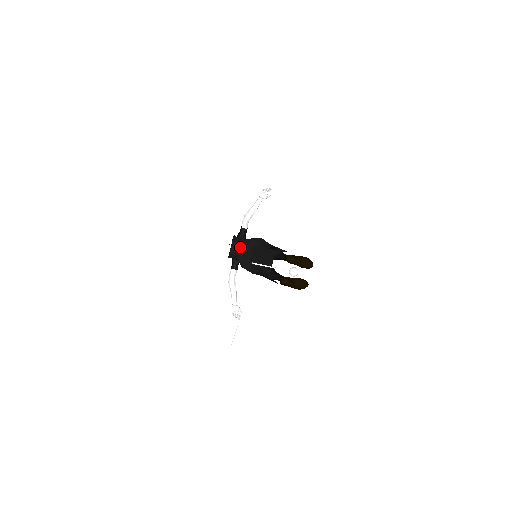
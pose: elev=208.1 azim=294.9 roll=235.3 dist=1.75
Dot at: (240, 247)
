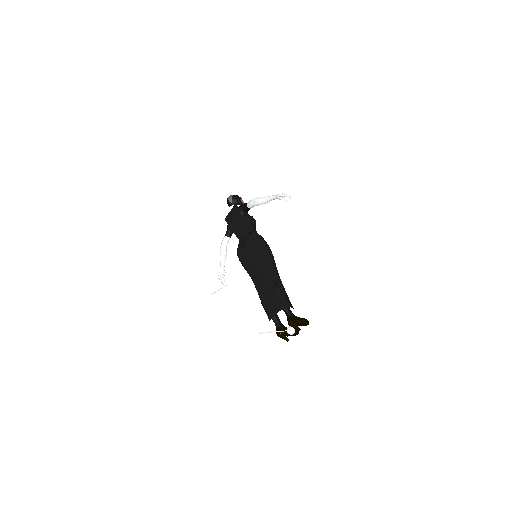
Dot at: (243, 248)
